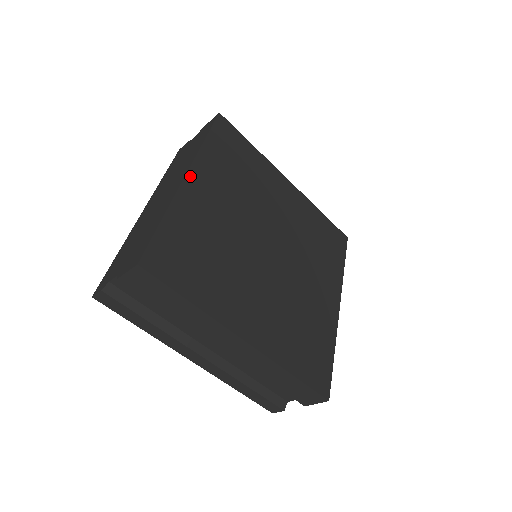
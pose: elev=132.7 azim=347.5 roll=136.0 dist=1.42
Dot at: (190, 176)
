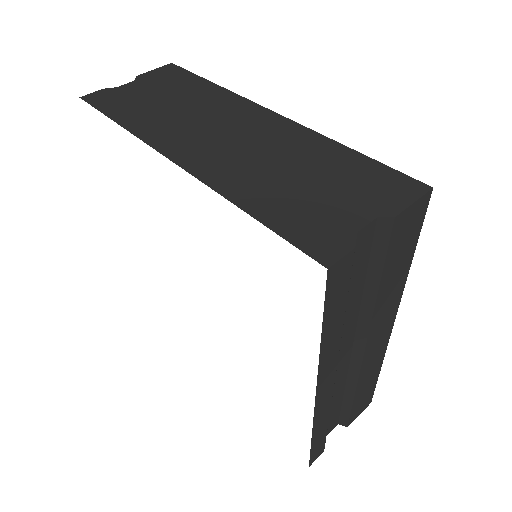
Dot at: occluded
